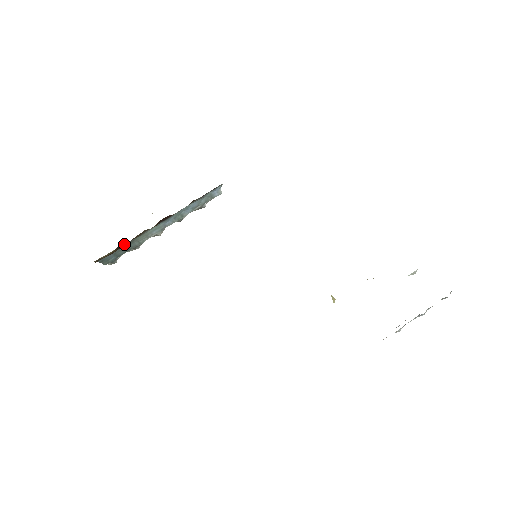
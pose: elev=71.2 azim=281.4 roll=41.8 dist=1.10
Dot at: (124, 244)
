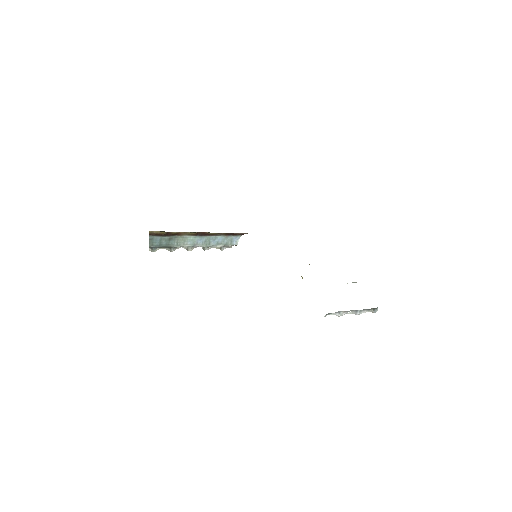
Dot at: (172, 233)
